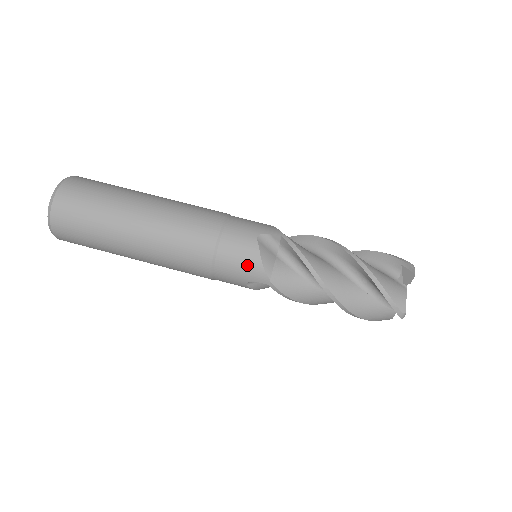
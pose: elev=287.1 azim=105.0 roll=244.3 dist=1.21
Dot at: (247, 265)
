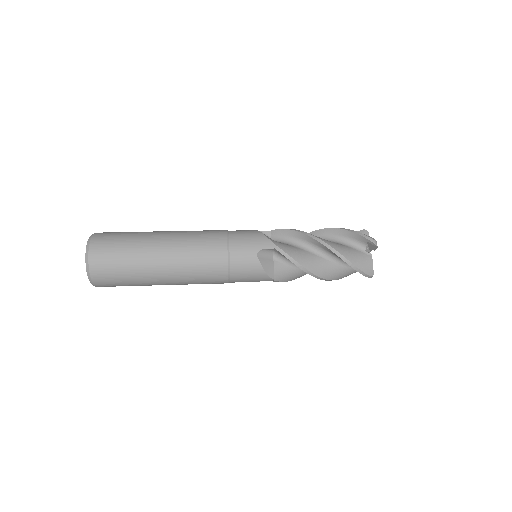
Dot at: (254, 238)
